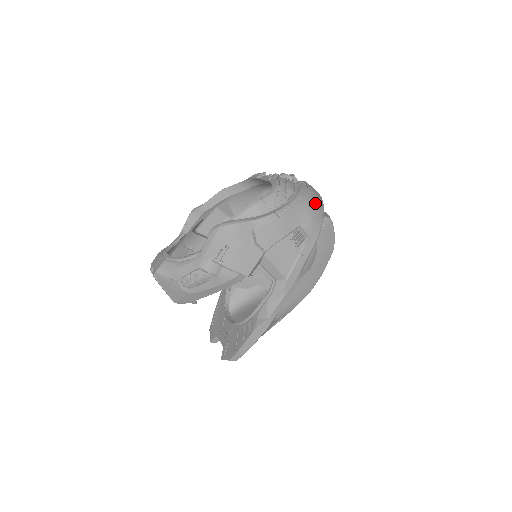
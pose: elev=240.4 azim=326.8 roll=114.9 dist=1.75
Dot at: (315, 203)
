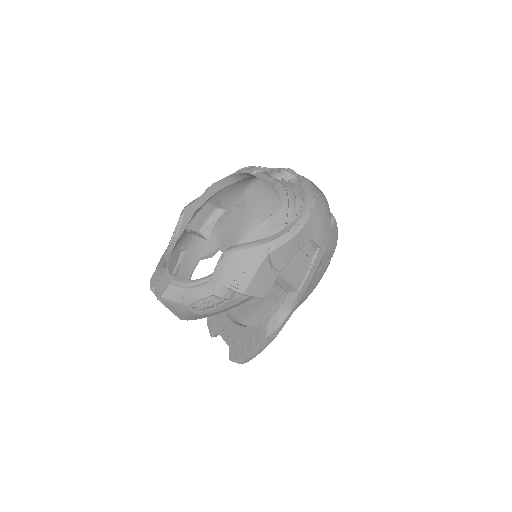
Dot at: (324, 210)
